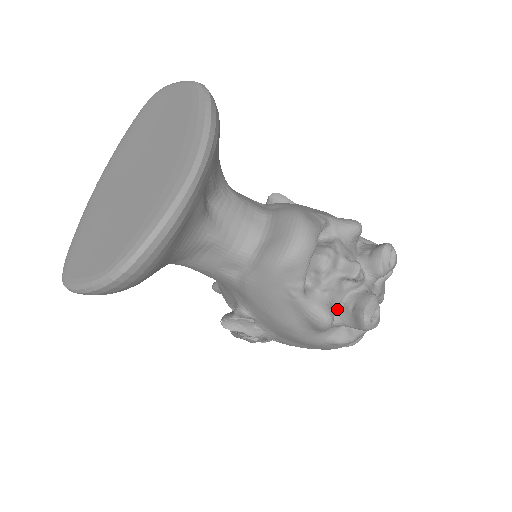
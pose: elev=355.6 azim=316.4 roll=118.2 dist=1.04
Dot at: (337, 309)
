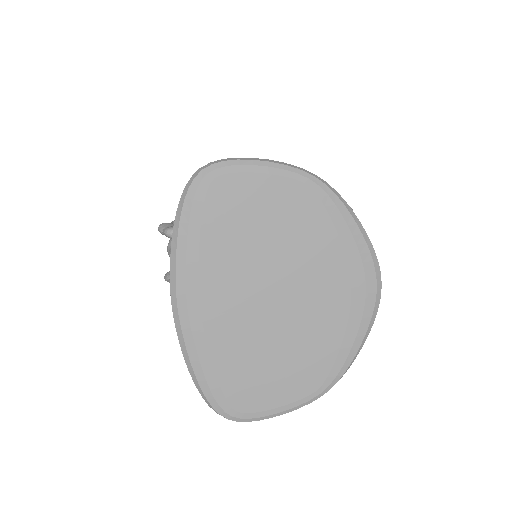
Dot at: occluded
